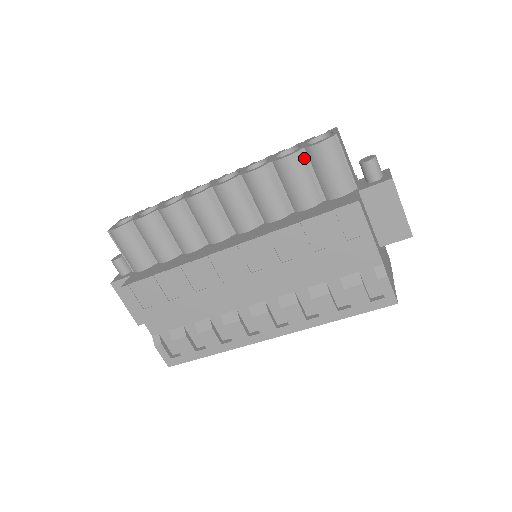
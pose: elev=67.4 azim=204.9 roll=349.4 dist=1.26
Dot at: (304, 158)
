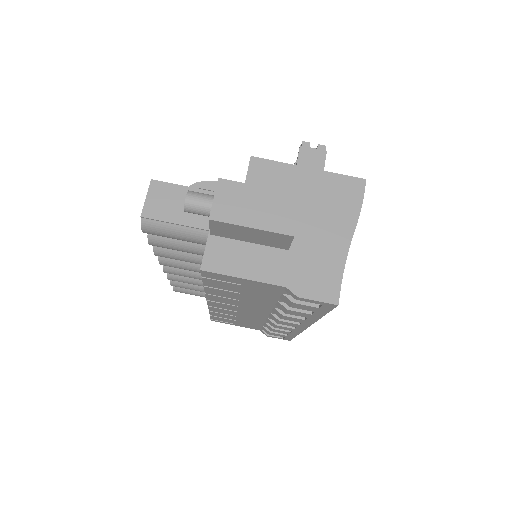
Dot at: occluded
